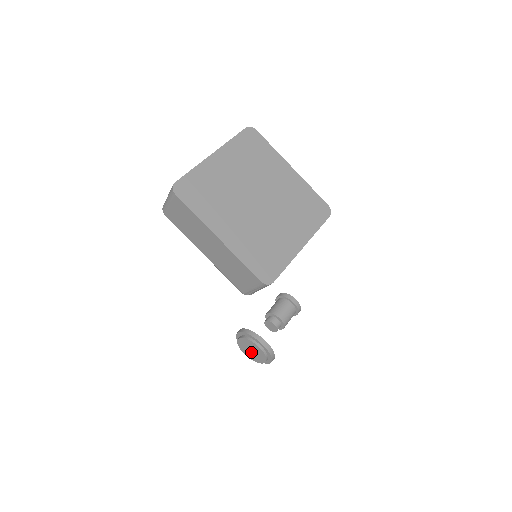
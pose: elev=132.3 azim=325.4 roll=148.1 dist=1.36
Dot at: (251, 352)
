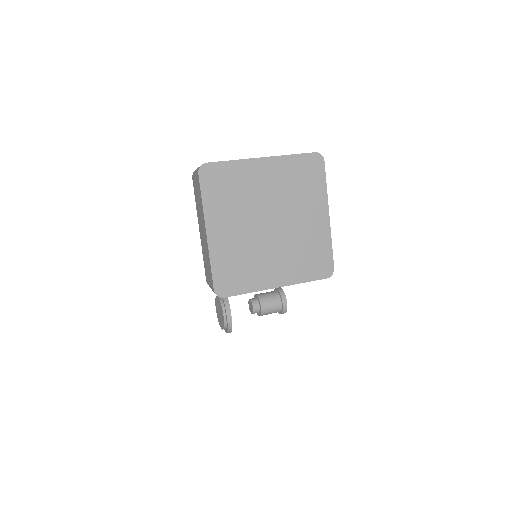
Dot at: (219, 313)
